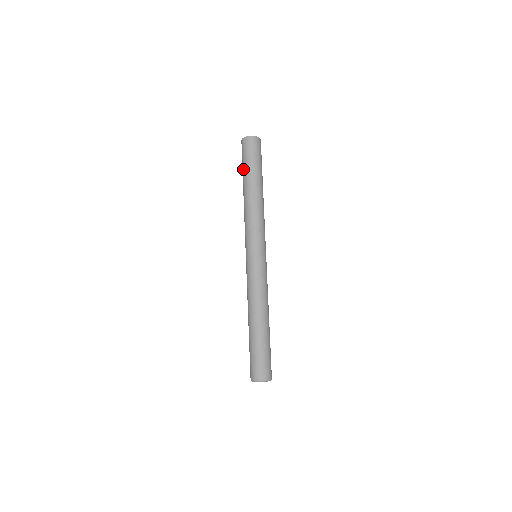
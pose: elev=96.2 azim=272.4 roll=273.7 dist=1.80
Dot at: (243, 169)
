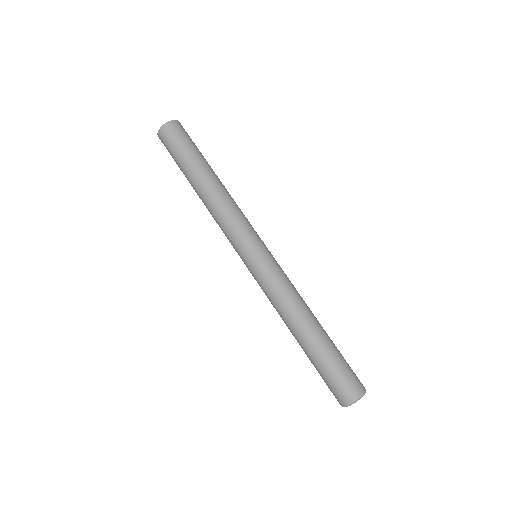
Dot at: (180, 164)
